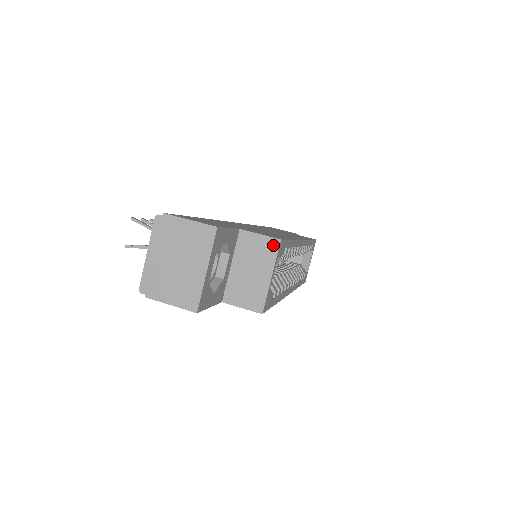
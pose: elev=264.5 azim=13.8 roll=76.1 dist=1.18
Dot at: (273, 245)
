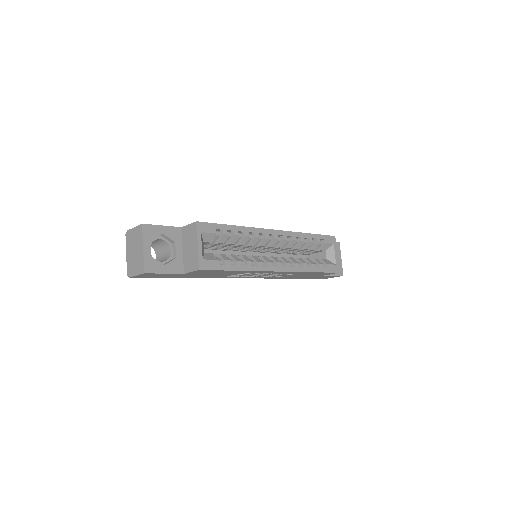
Dot at: (194, 227)
